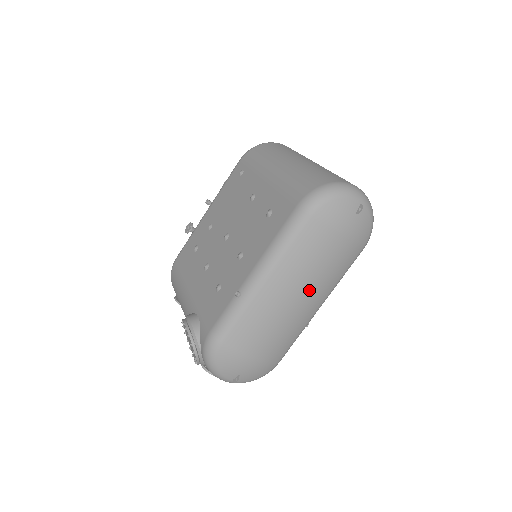
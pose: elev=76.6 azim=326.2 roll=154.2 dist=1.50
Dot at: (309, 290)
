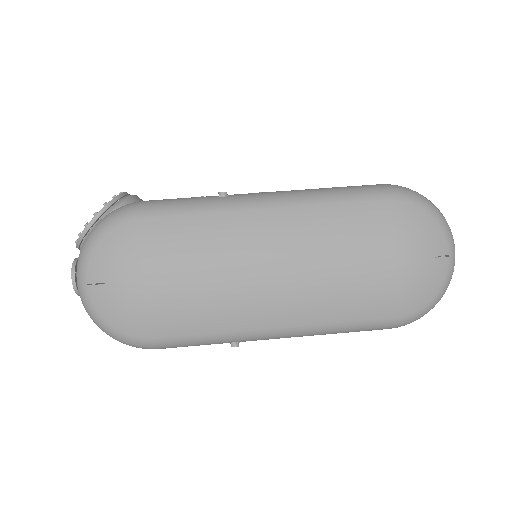
Dot at: (297, 279)
